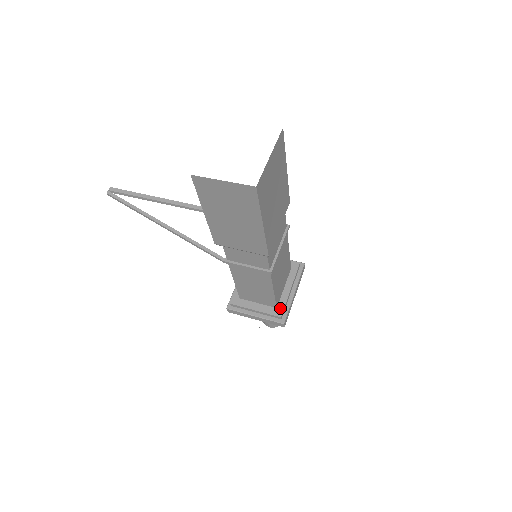
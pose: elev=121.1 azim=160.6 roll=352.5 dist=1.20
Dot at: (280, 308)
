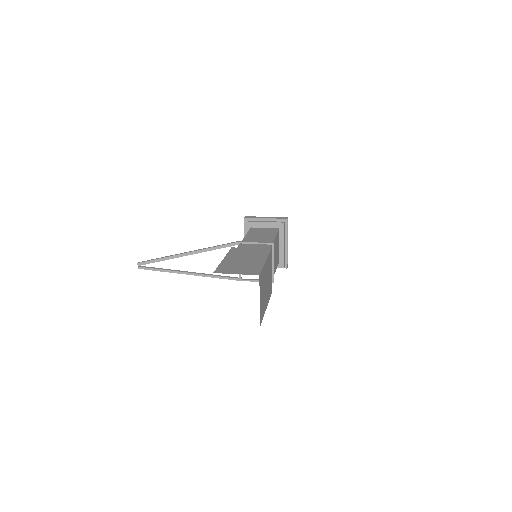
Dot at: (281, 261)
